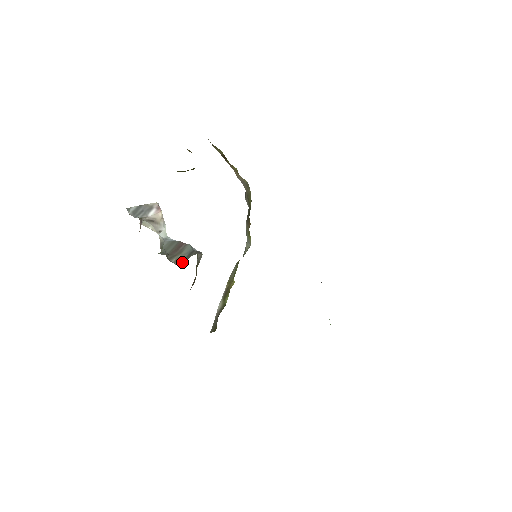
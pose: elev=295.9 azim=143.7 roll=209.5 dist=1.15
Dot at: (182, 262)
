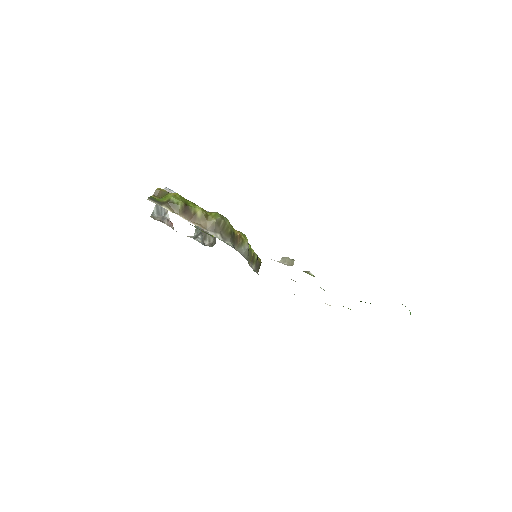
Dot at: (213, 239)
